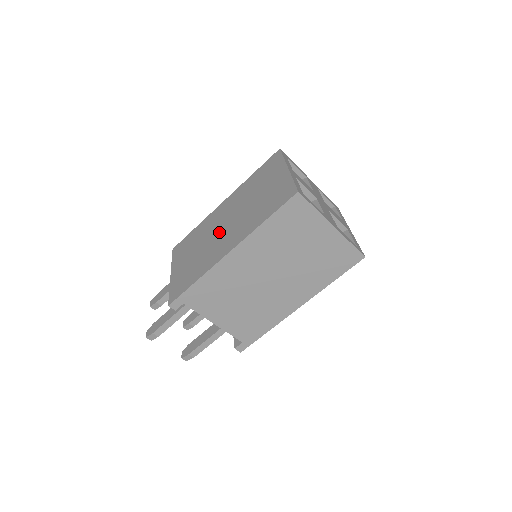
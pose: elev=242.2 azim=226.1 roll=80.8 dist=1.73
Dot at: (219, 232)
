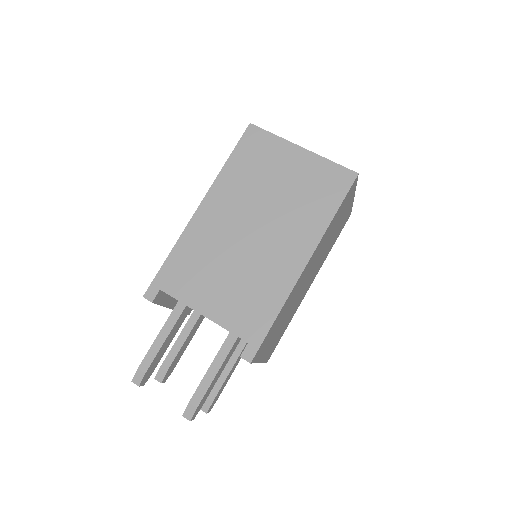
Dot at: occluded
